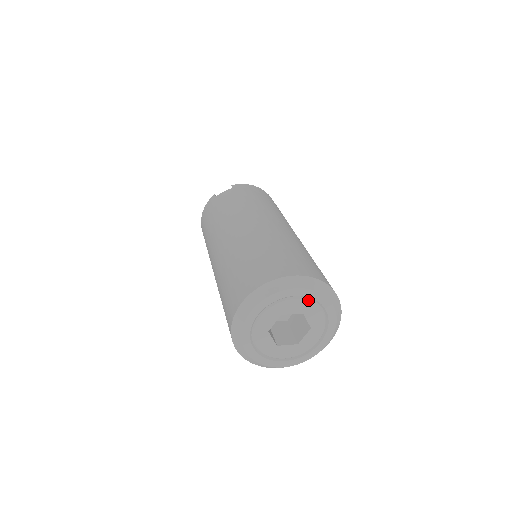
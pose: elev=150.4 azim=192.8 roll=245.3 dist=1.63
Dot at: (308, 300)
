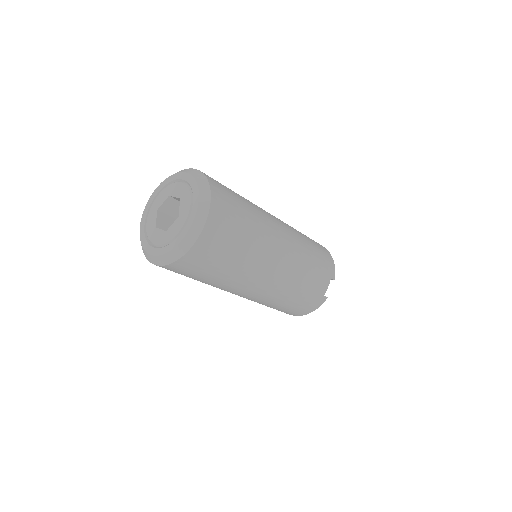
Dot at: (167, 186)
